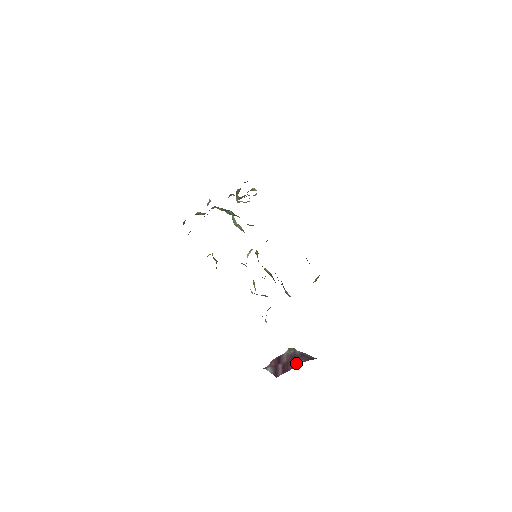
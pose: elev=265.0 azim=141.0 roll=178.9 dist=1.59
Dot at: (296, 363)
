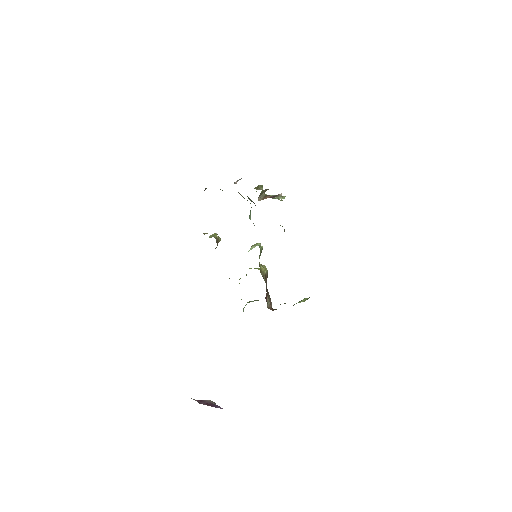
Dot at: (217, 406)
